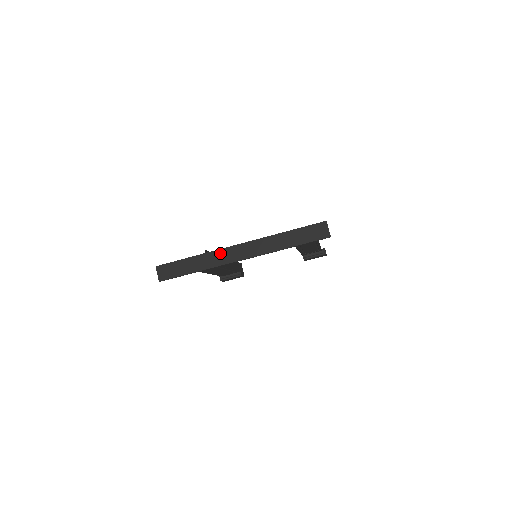
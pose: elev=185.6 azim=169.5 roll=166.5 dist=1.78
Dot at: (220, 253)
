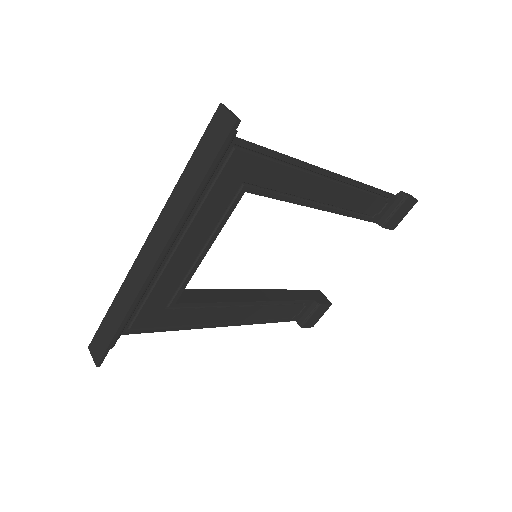
Dot at: (132, 274)
